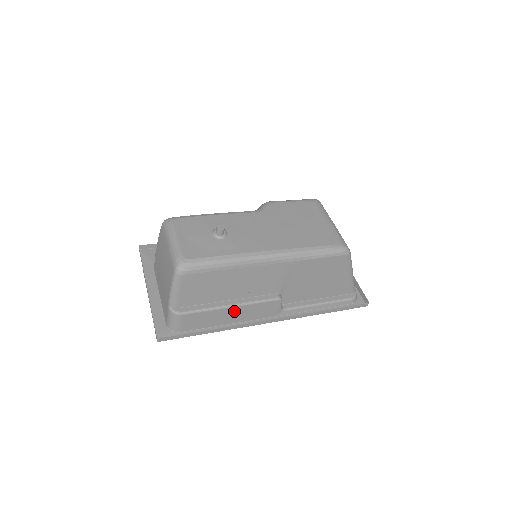
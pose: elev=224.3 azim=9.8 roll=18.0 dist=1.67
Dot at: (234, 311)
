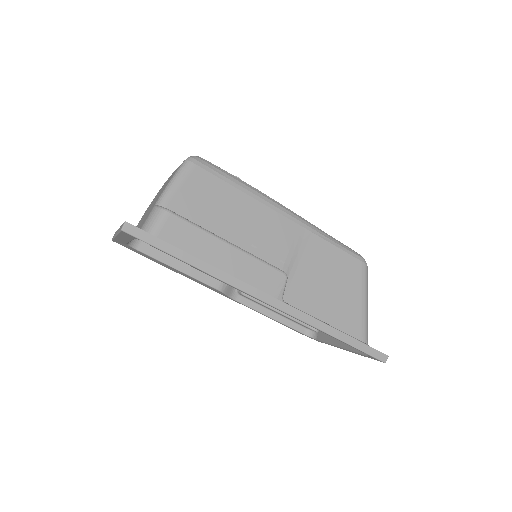
Dot at: (229, 255)
